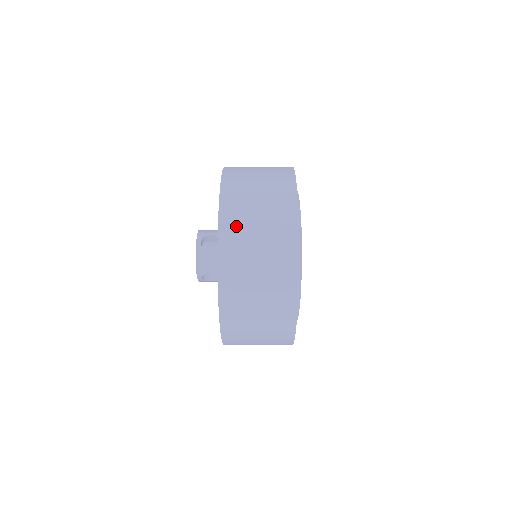
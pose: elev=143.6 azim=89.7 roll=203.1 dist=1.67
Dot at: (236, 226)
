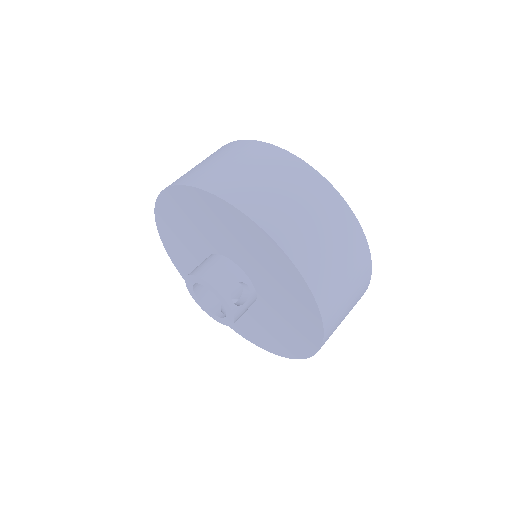
Dot at: (334, 303)
